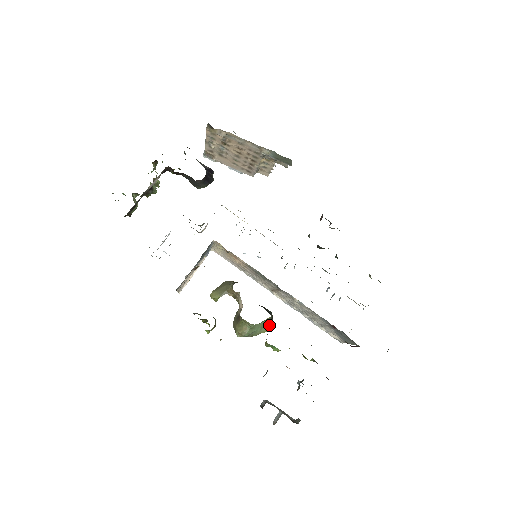
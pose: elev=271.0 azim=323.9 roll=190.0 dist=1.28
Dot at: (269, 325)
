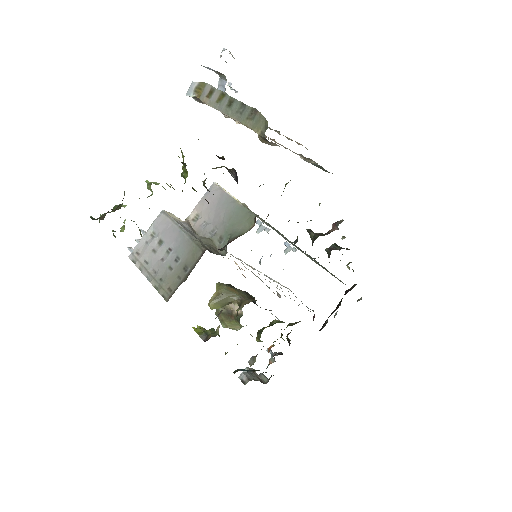
Dot at: occluded
